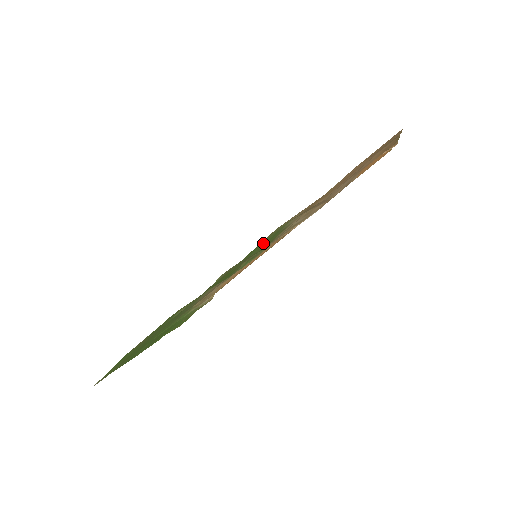
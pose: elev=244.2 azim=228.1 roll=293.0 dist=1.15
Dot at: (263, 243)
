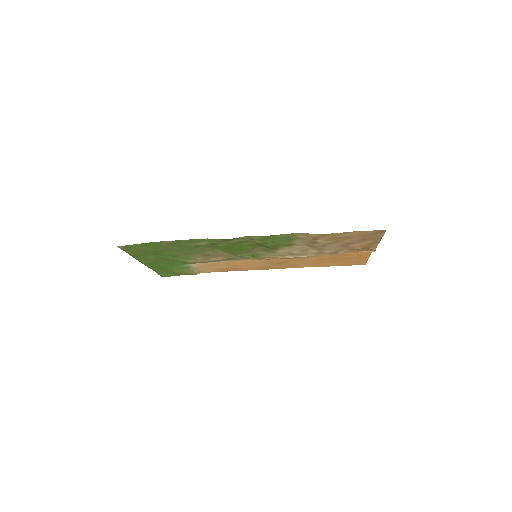
Dot at: (278, 238)
